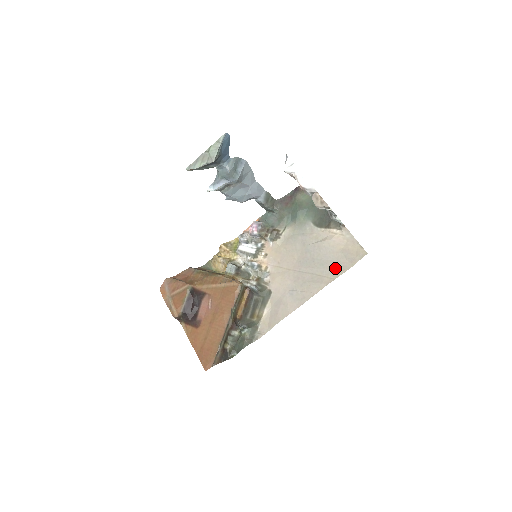
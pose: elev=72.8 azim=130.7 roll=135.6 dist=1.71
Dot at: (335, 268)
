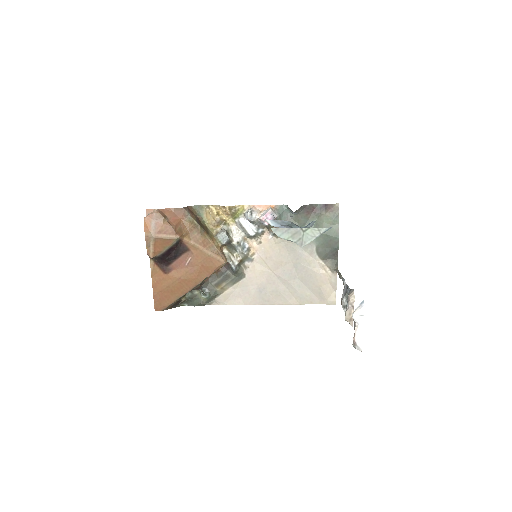
Dot at: (306, 296)
